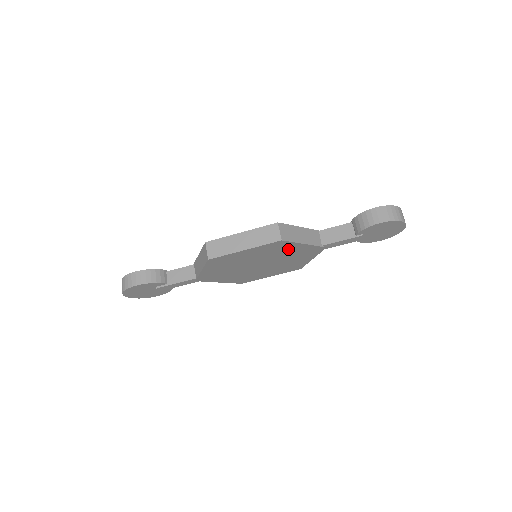
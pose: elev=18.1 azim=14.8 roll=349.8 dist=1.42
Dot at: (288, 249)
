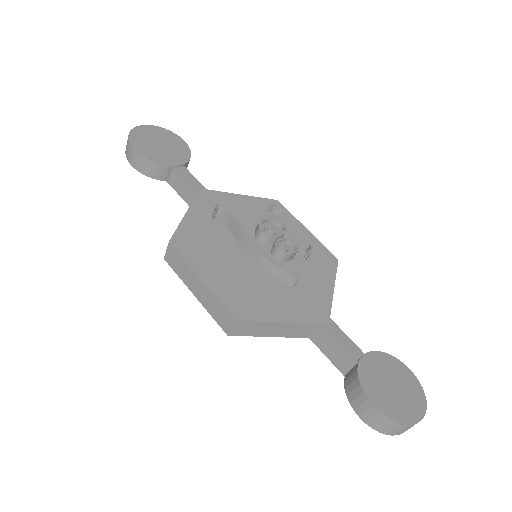
Dot at: occluded
